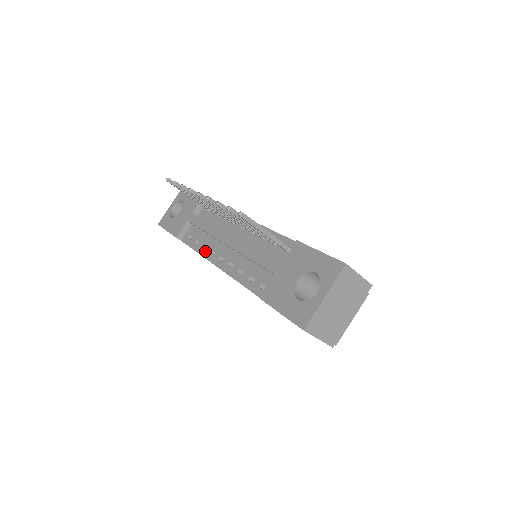
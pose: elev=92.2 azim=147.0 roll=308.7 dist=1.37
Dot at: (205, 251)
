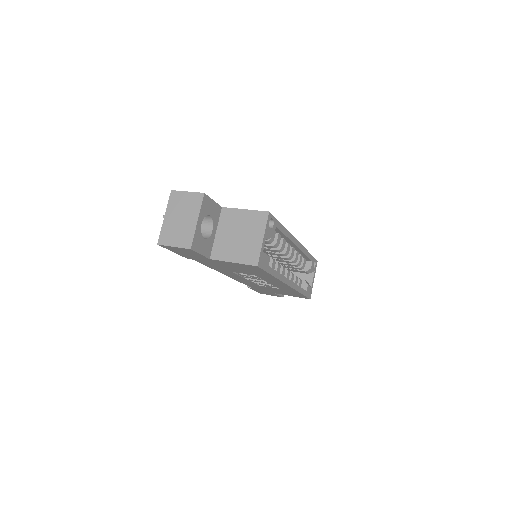
Dot at: occluded
